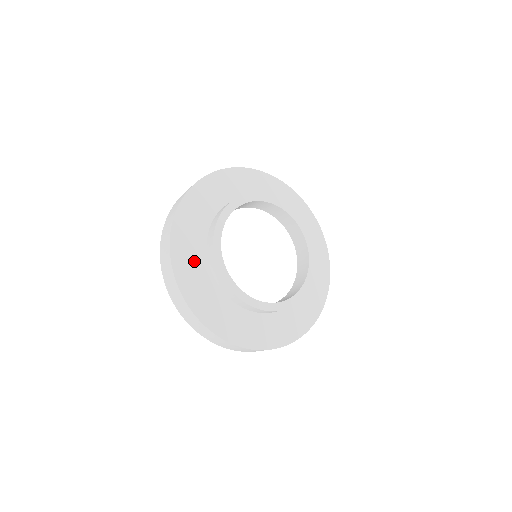
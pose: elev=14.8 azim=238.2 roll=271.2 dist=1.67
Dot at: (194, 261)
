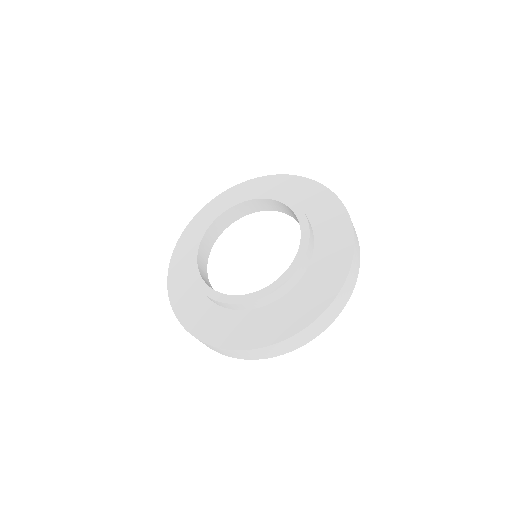
Dot at: (192, 297)
